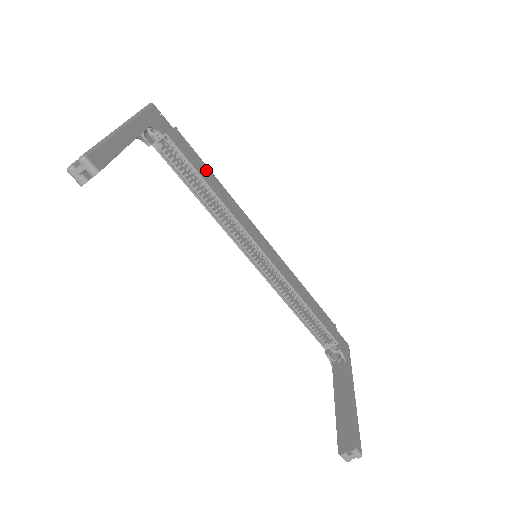
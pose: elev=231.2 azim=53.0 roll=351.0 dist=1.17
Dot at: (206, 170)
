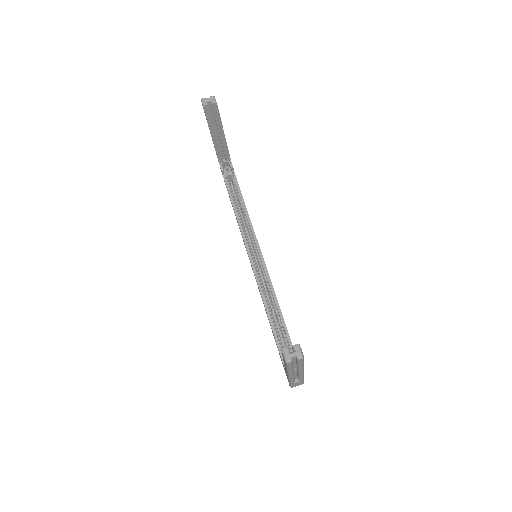
Dot at: occluded
